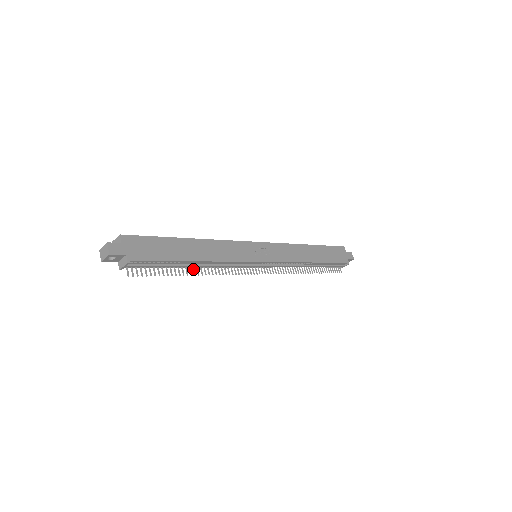
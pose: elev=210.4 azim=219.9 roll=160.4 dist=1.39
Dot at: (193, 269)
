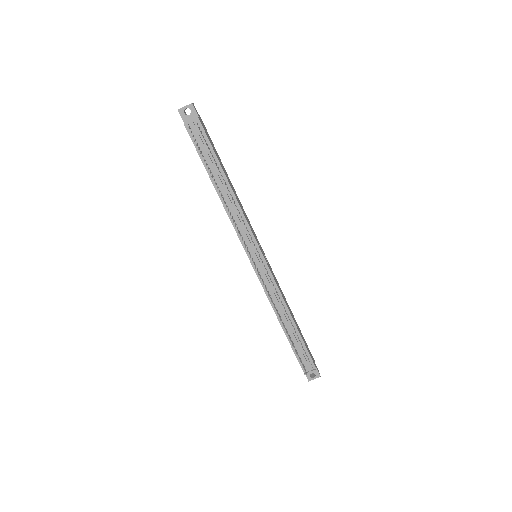
Dot at: (219, 190)
